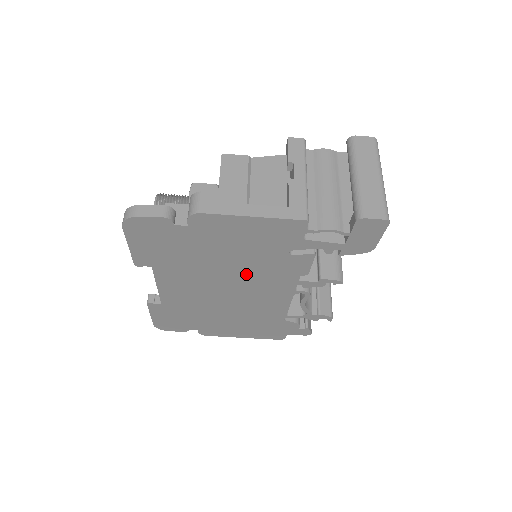
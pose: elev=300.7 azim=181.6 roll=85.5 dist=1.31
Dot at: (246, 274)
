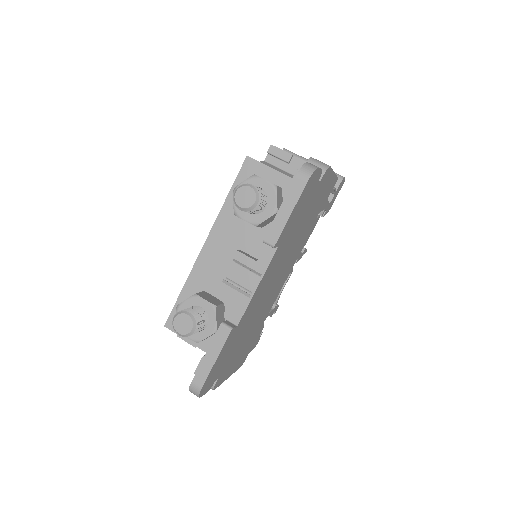
Dot at: (294, 249)
